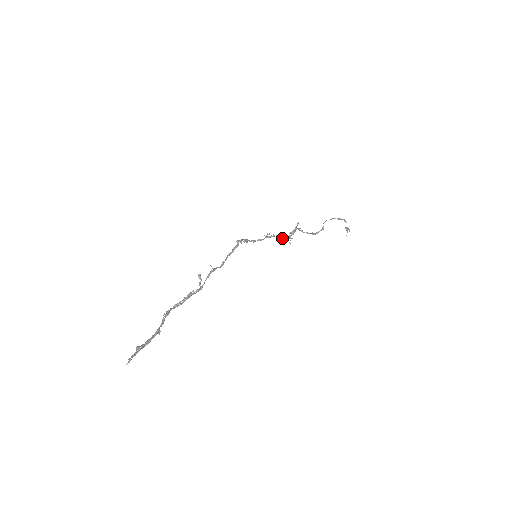
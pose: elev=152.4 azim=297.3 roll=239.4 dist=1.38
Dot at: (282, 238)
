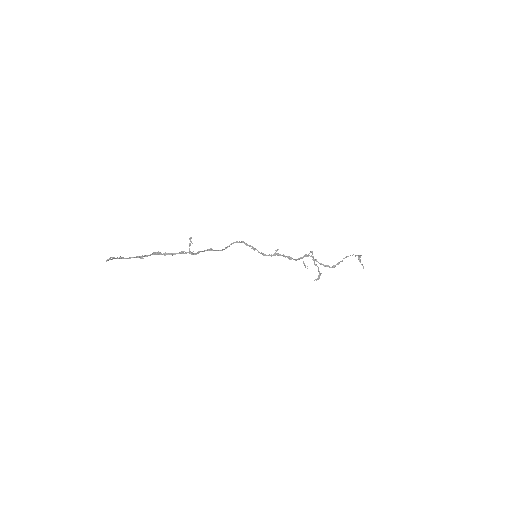
Dot at: occluded
